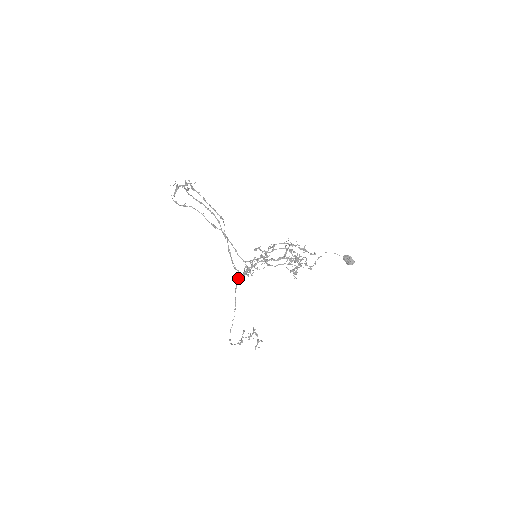
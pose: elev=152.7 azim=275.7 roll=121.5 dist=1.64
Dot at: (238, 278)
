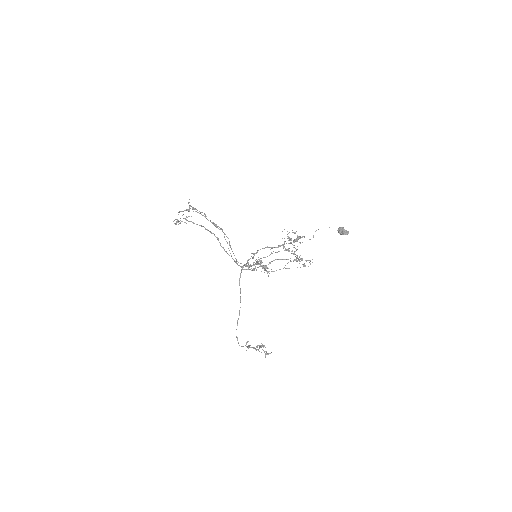
Dot at: (242, 266)
